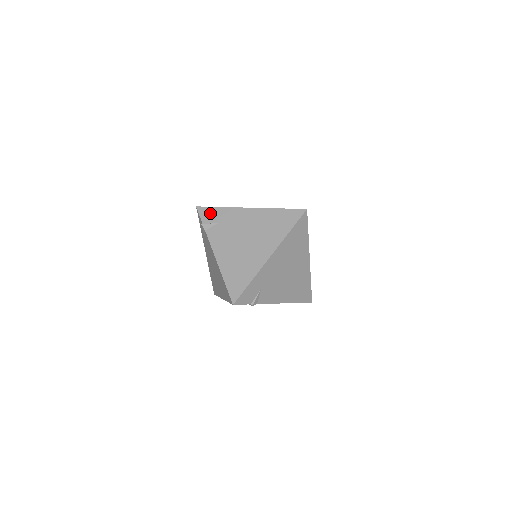
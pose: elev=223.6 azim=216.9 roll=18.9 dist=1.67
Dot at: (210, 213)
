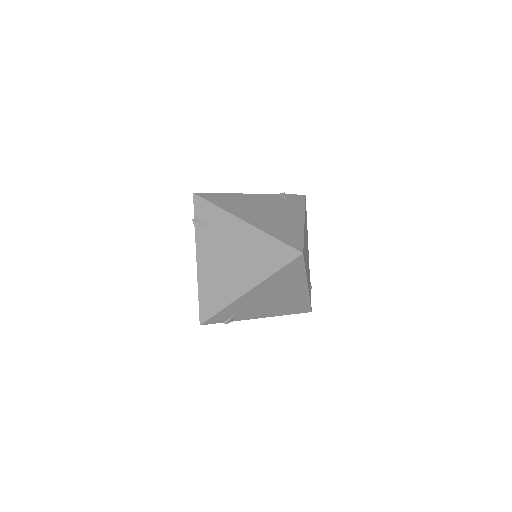
Dot at: (204, 208)
